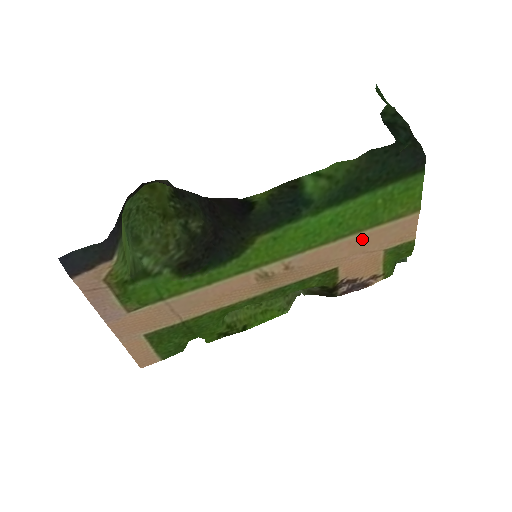
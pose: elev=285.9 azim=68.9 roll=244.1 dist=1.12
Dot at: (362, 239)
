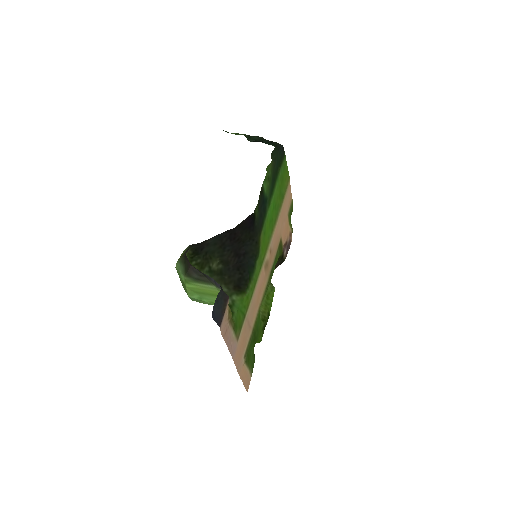
Dot at: (282, 211)
